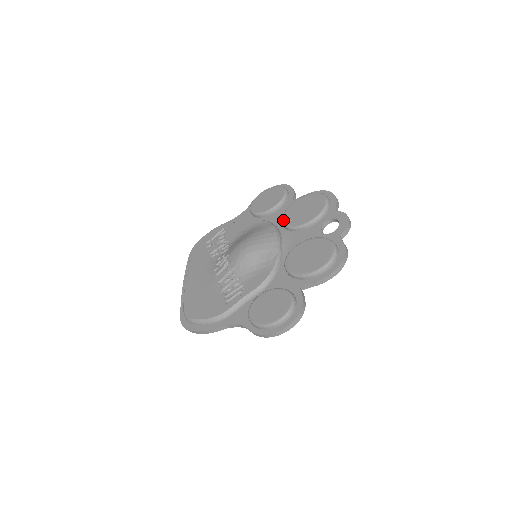
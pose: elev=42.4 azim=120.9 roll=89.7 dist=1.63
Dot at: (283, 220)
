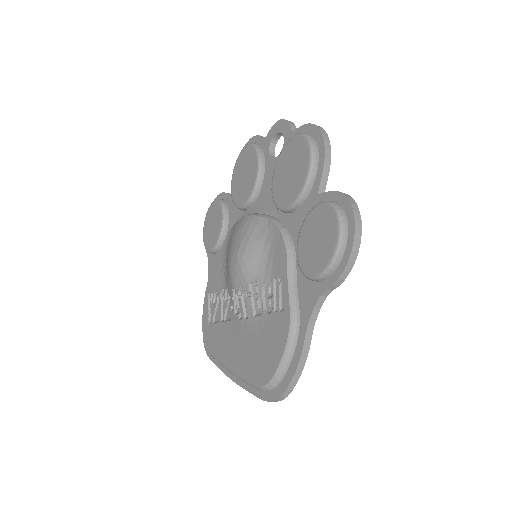
Dot at: (239, 206)
